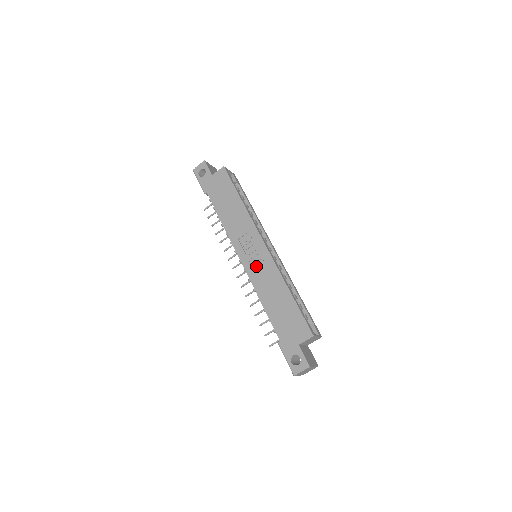
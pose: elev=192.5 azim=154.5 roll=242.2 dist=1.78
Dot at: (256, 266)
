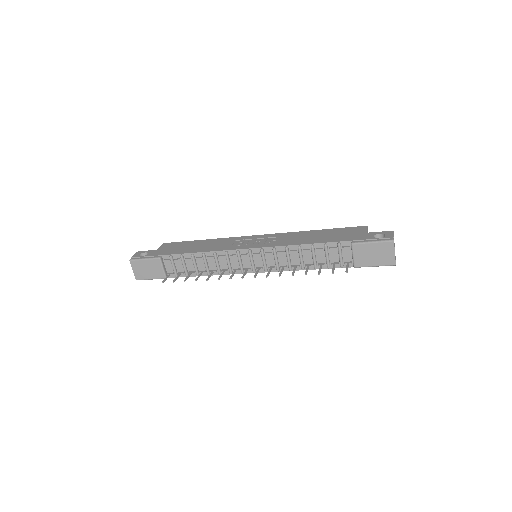
Dot at: (269, 241)
